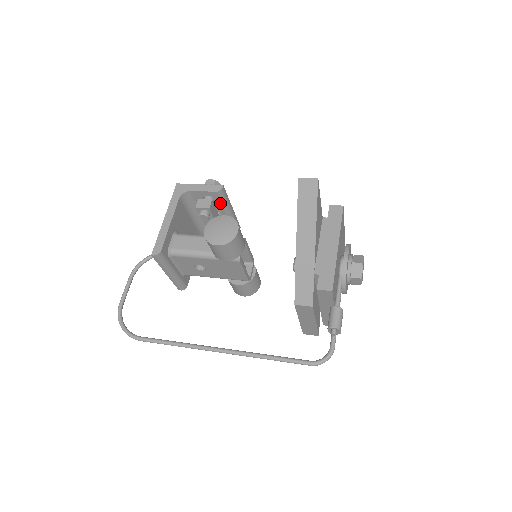
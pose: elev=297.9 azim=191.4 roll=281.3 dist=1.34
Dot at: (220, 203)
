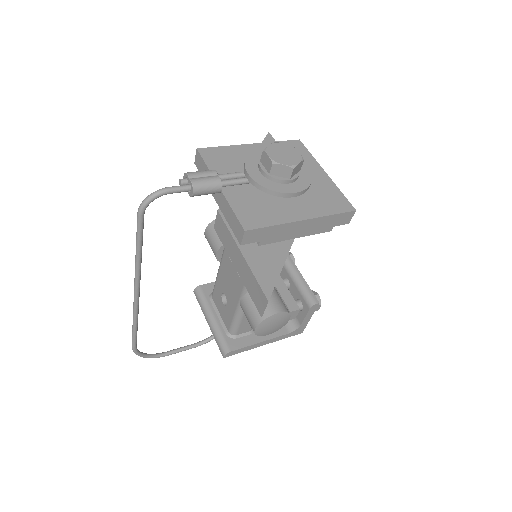
Dot at: occluded
